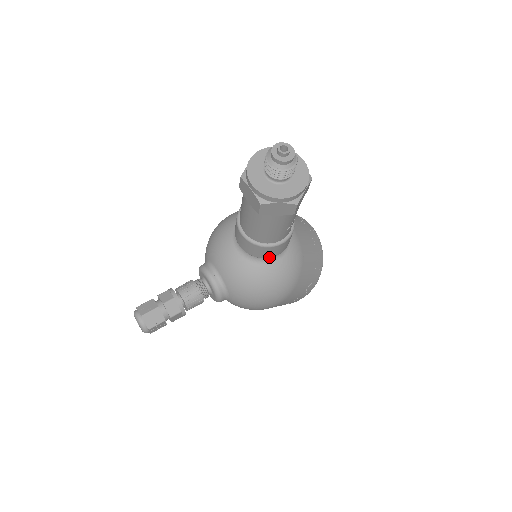
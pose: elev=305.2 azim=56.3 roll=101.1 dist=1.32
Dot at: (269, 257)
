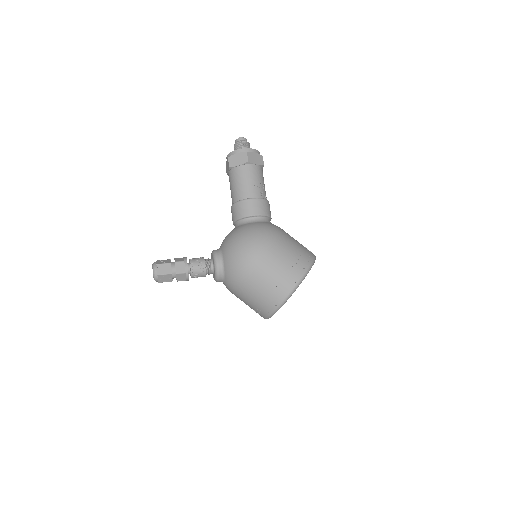
Dot at: (248, 215)
